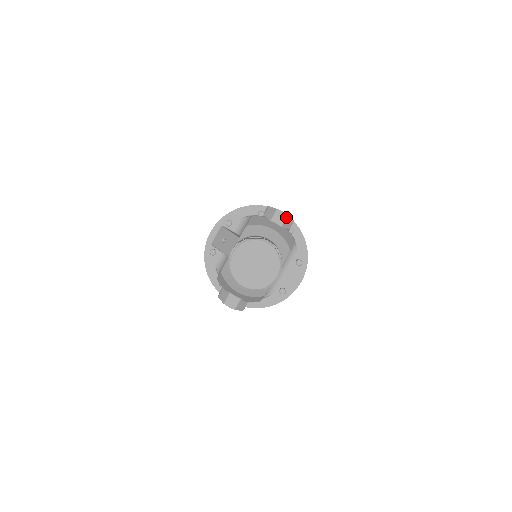
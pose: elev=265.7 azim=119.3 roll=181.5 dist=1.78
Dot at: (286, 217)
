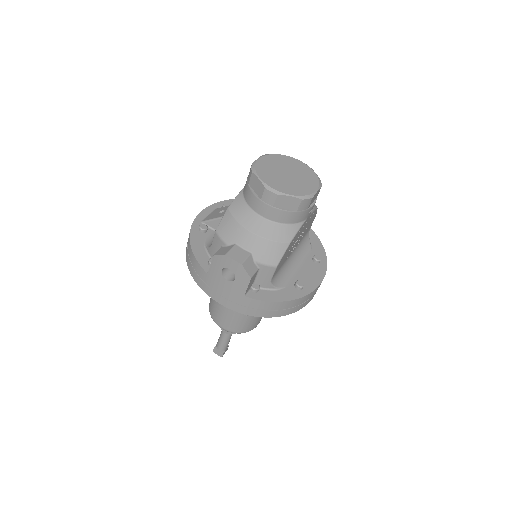
Dot at: occluded
